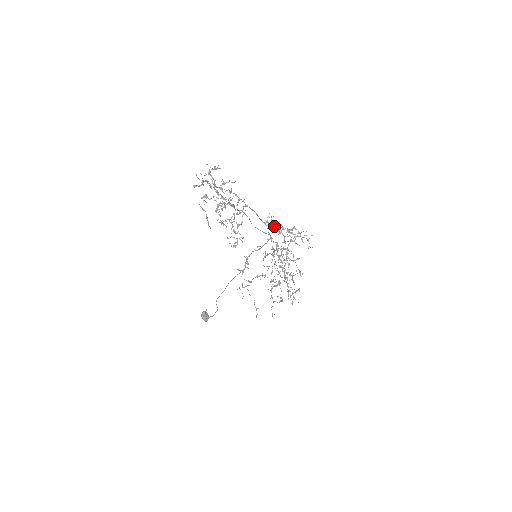
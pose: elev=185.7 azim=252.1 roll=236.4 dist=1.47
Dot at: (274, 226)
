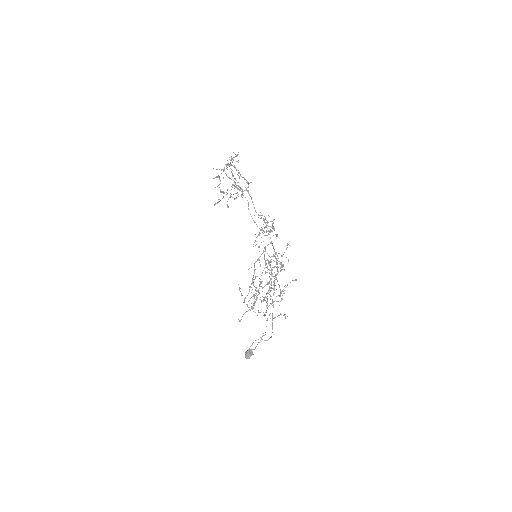
Dot at: occluded
